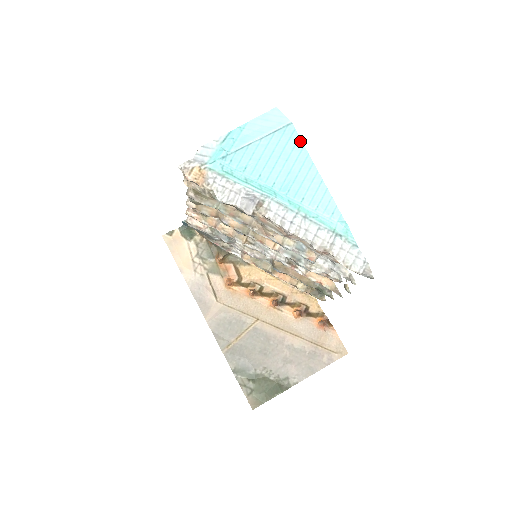
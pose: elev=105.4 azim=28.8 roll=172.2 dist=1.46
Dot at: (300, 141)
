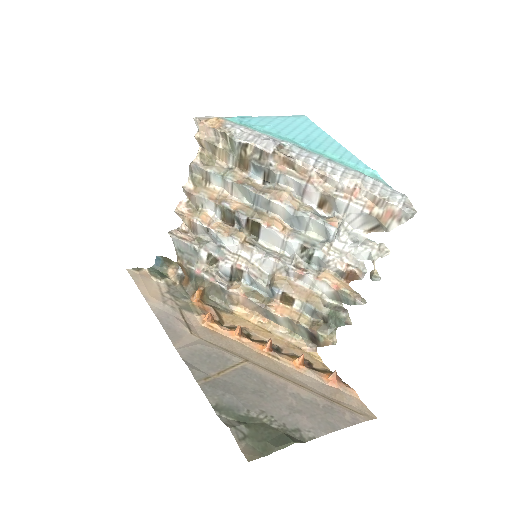
Dot at: (314, 124)
